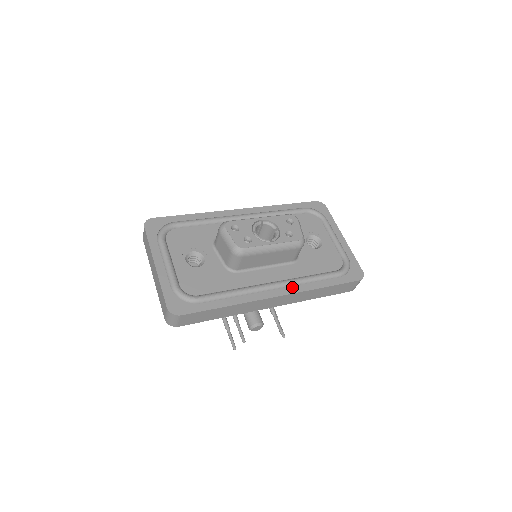
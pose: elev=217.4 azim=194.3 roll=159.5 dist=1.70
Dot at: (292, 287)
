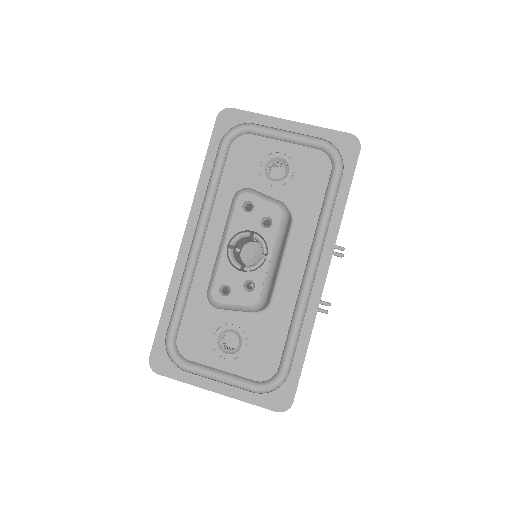
Dot at: (324, 248)
